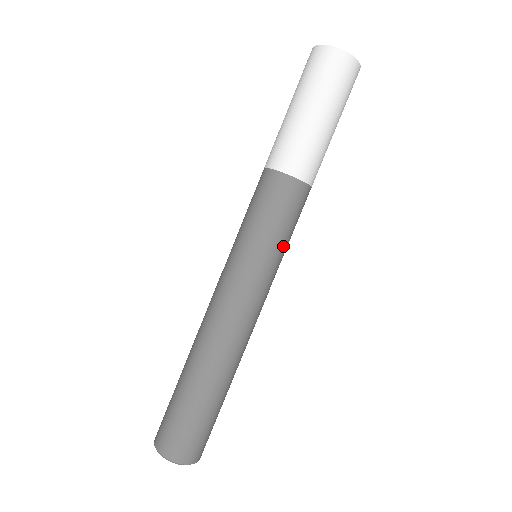
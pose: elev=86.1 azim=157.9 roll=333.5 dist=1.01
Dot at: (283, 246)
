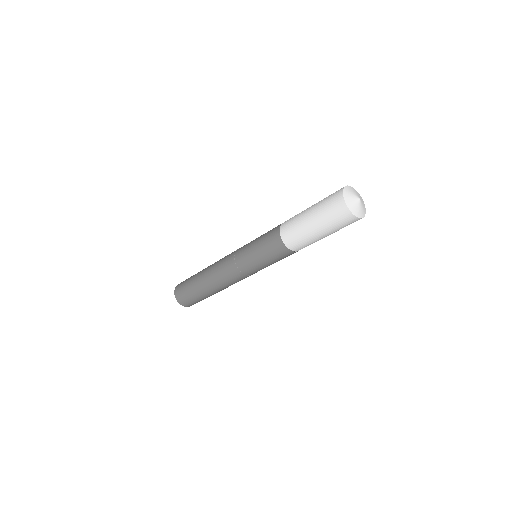
Dot at: occluded
